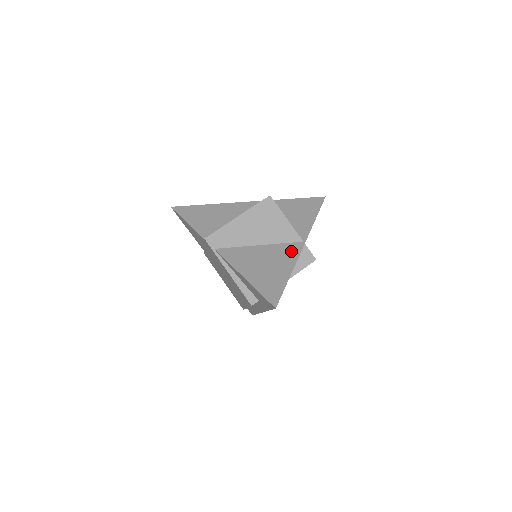
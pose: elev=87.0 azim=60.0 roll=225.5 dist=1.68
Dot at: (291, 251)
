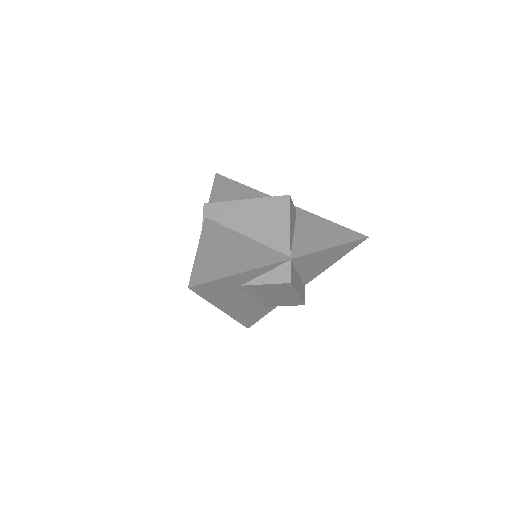
Dot at: (267, 257)
